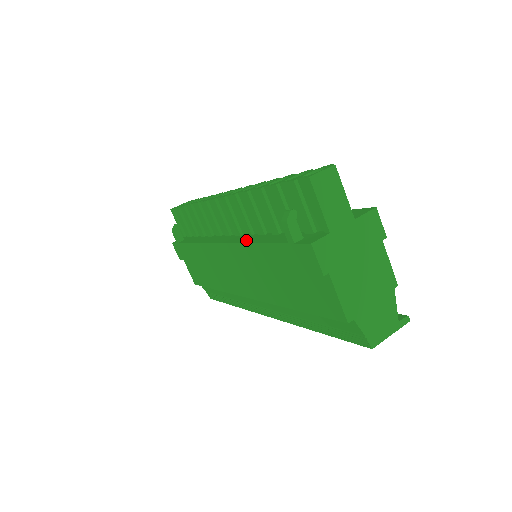
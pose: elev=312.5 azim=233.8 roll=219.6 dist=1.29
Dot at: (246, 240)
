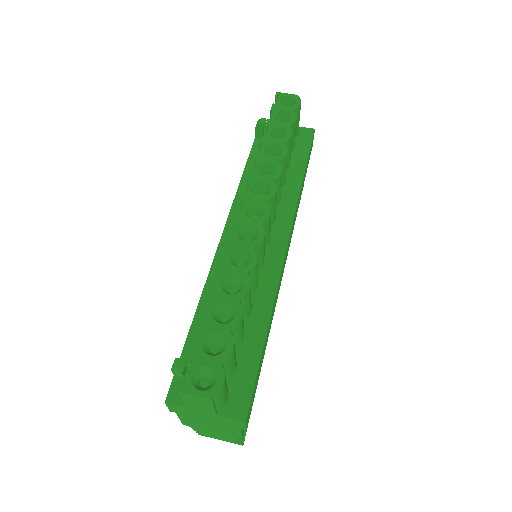
Dot at: (213, 280)
